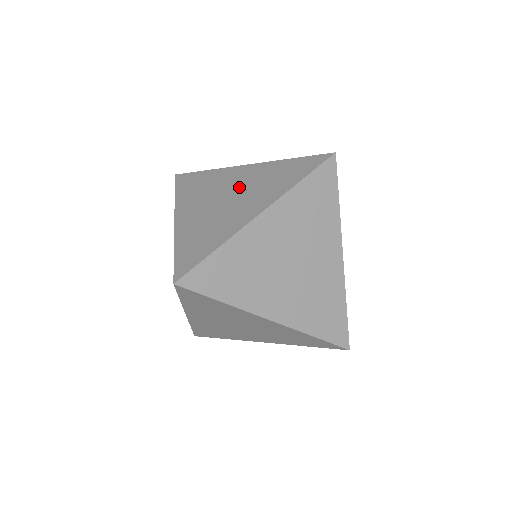
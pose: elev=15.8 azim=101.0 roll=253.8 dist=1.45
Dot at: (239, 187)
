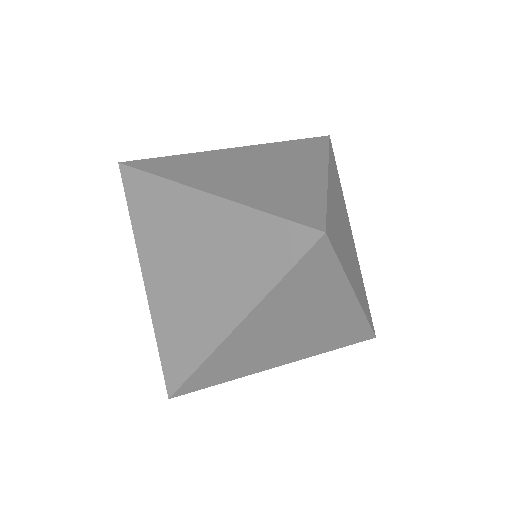
Dot at: (257, 161)
